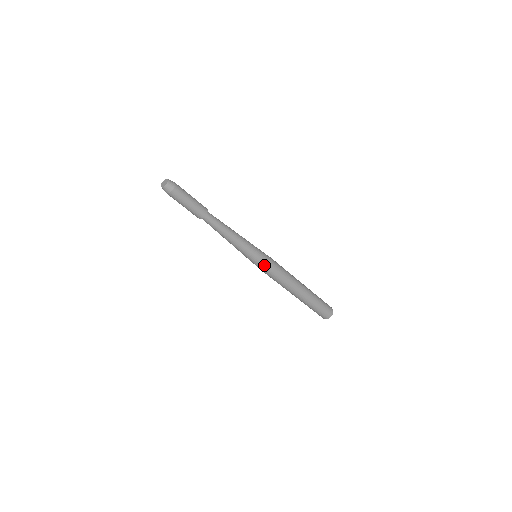
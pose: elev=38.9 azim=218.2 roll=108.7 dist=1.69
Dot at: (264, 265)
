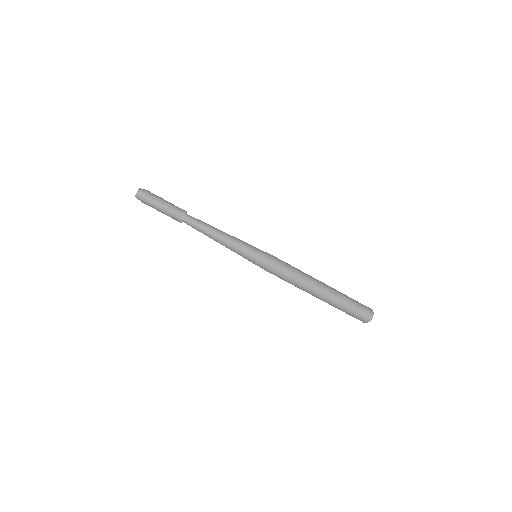
Dot at: (267, 260)
